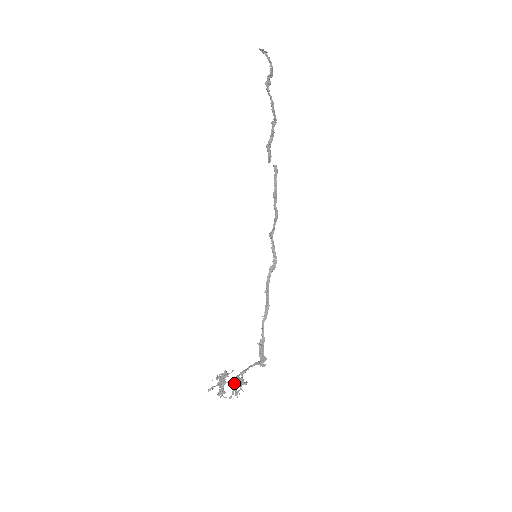
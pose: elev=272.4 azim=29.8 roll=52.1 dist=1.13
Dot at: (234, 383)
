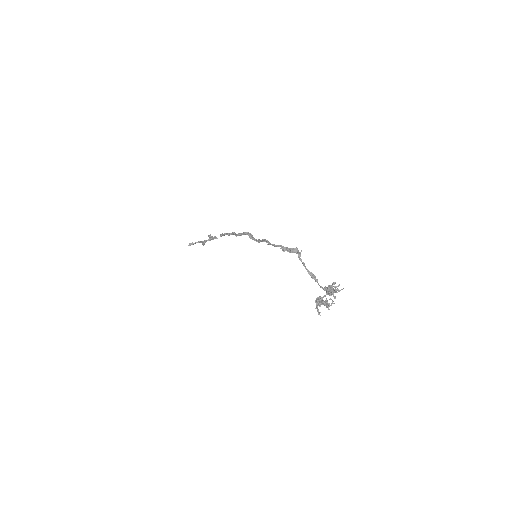
Dot at: (326, 292)
